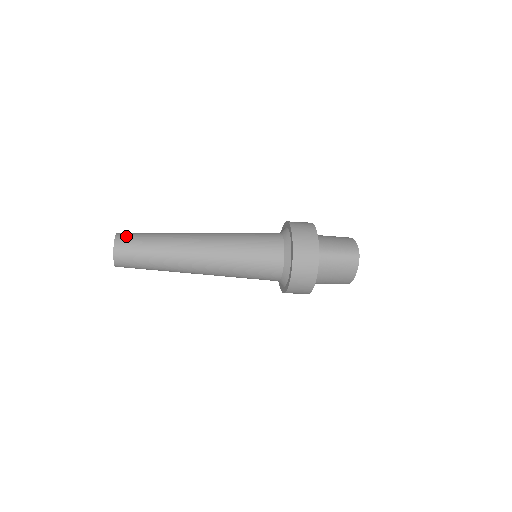
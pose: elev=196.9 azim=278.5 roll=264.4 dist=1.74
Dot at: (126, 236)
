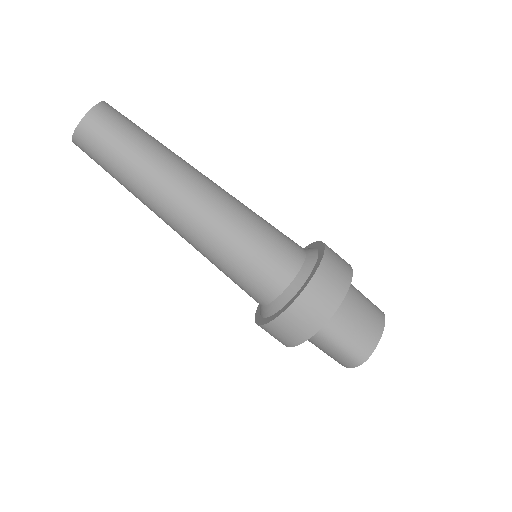
Dot at: occluded
